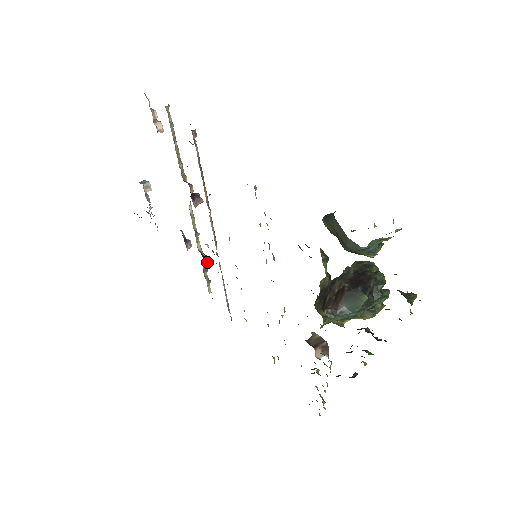
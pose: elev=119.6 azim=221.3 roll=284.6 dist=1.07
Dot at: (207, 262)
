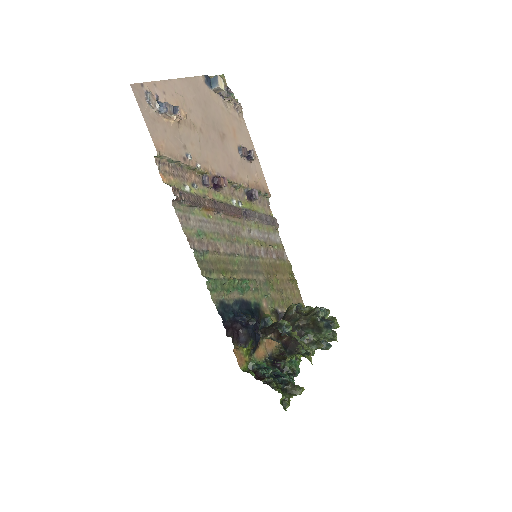
Dot at: (251, 200)
